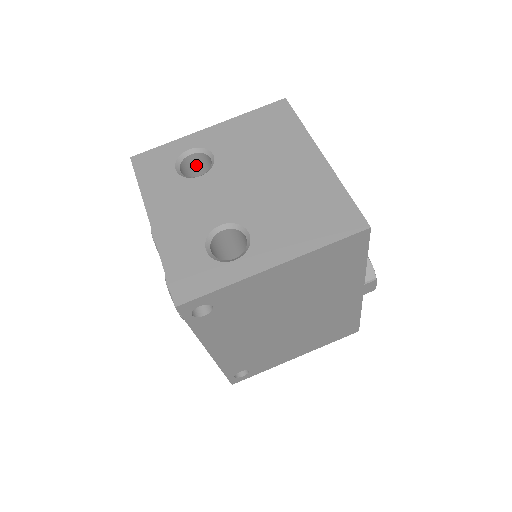
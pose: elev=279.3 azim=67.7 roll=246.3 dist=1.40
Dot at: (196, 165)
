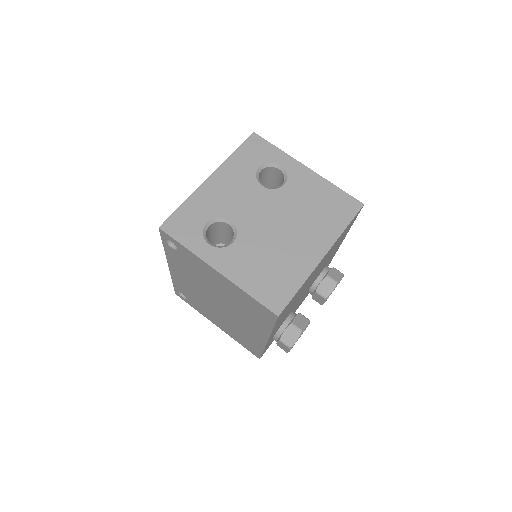
Dot at: (278, 177)
